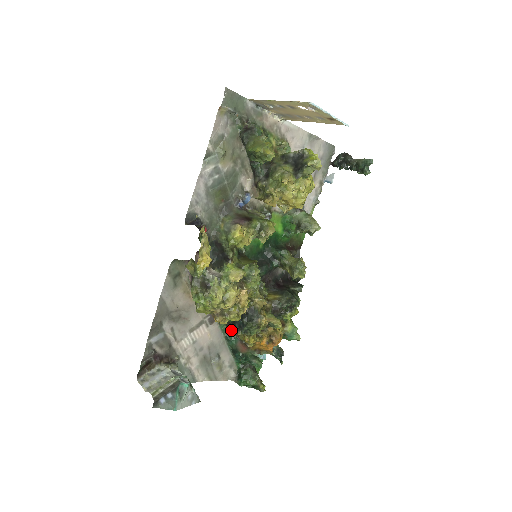
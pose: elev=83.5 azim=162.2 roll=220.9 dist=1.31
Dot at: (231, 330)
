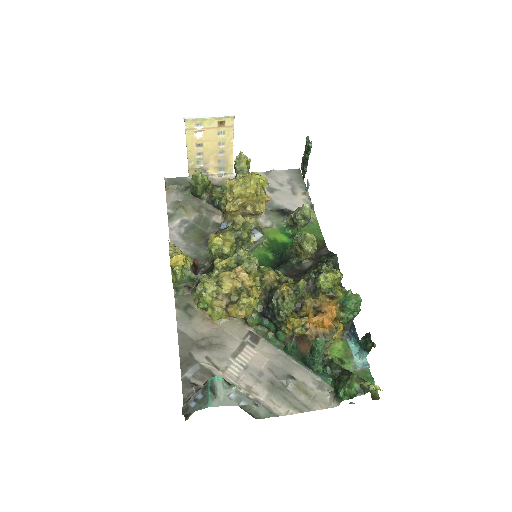
Dot at: (282, 338)
